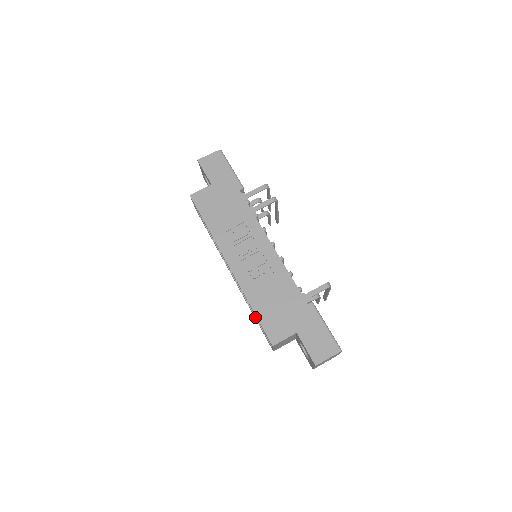
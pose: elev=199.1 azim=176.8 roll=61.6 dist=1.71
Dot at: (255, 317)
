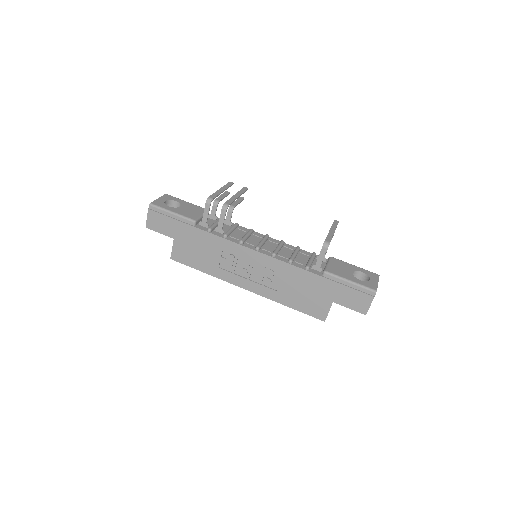
Dot at: occluded
